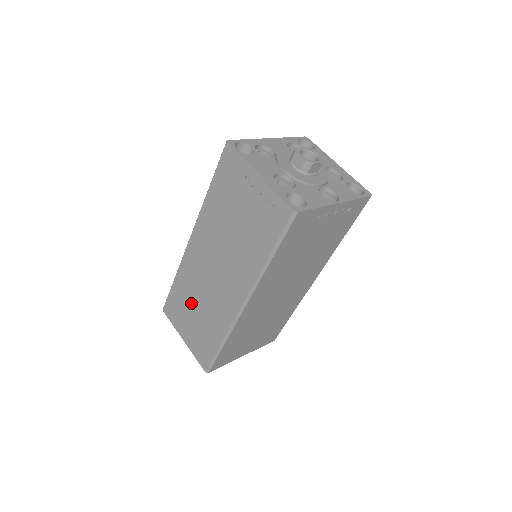
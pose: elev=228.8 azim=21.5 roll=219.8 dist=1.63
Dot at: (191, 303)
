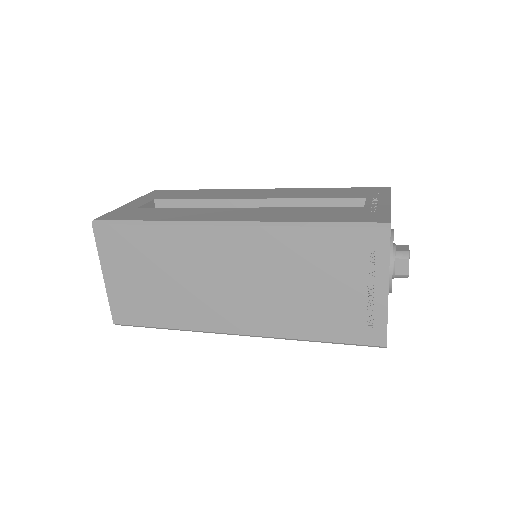
Dot at: (158, 267)
